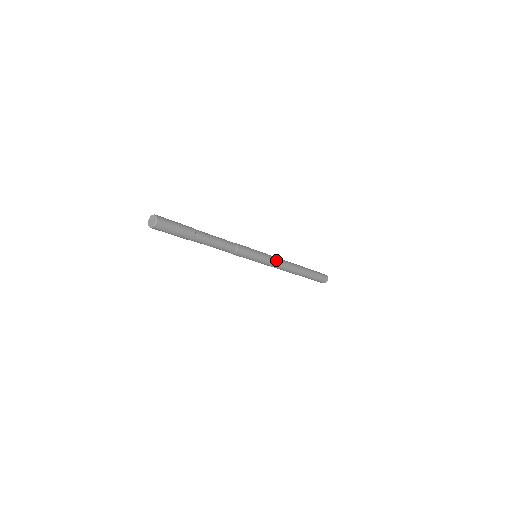
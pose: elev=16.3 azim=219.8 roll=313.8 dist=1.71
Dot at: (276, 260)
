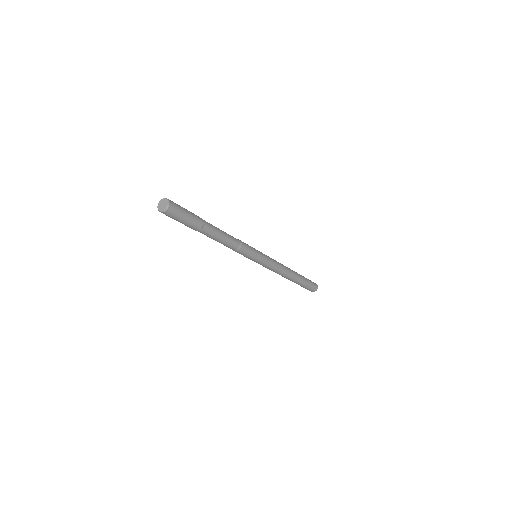
Dot at: (273, 259)
